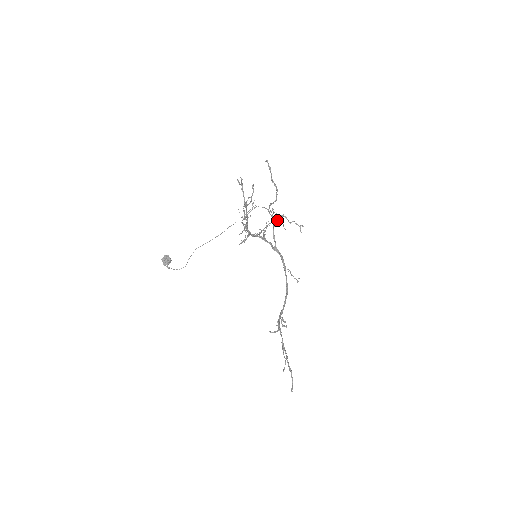
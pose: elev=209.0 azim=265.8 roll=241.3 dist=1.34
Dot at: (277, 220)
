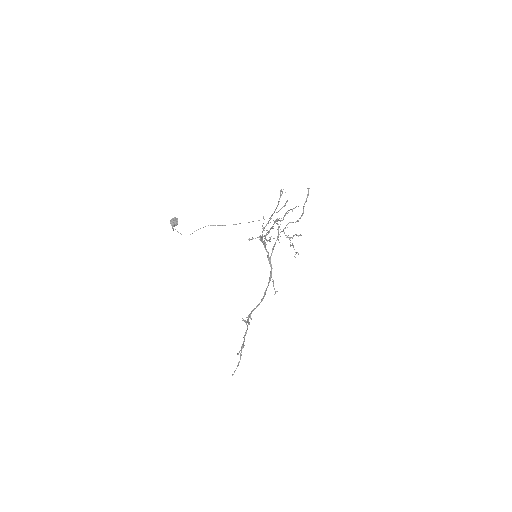
Dot at: (289, 237)
